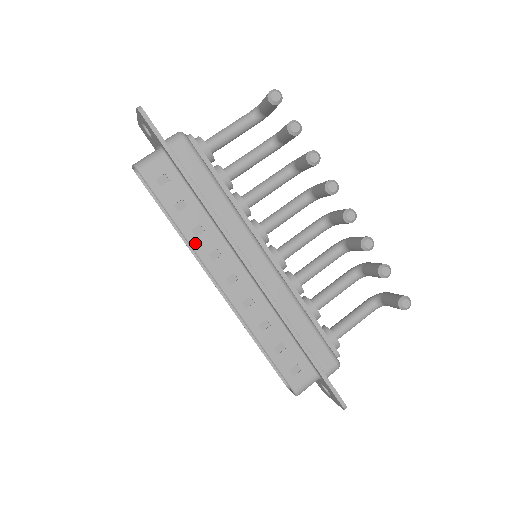
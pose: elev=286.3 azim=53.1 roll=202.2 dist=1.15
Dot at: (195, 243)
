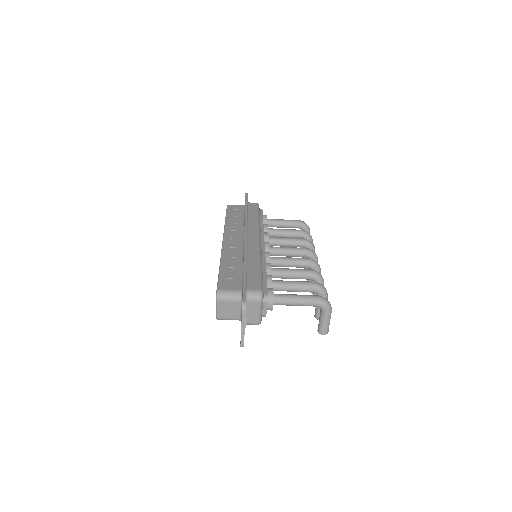
Dot at: occluded
